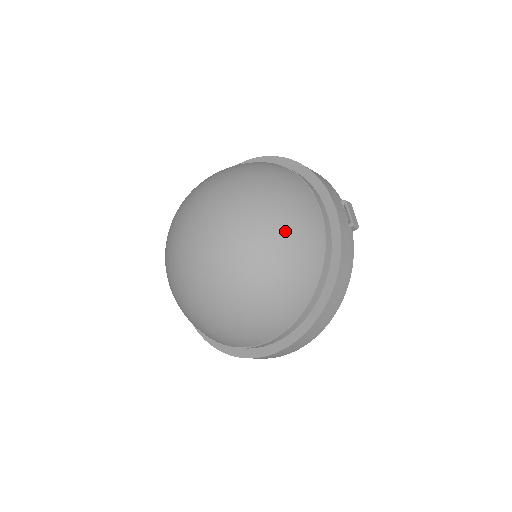
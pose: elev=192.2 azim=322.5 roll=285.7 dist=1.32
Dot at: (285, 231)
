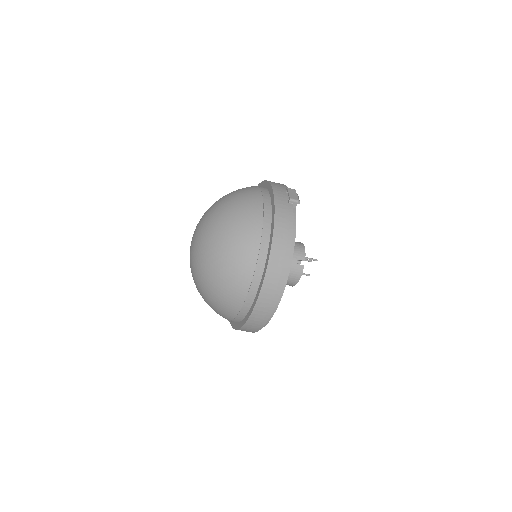
Dot at: (232, 213)
